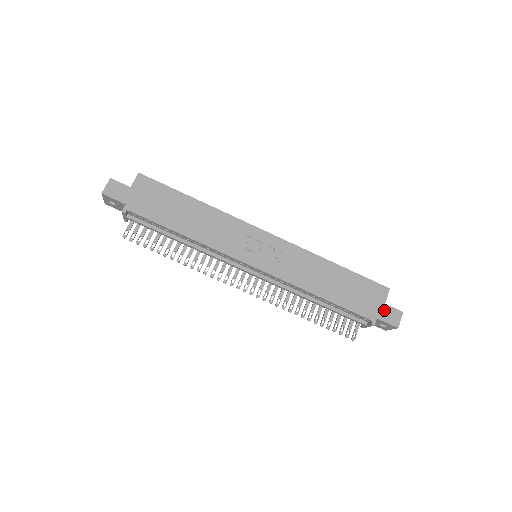
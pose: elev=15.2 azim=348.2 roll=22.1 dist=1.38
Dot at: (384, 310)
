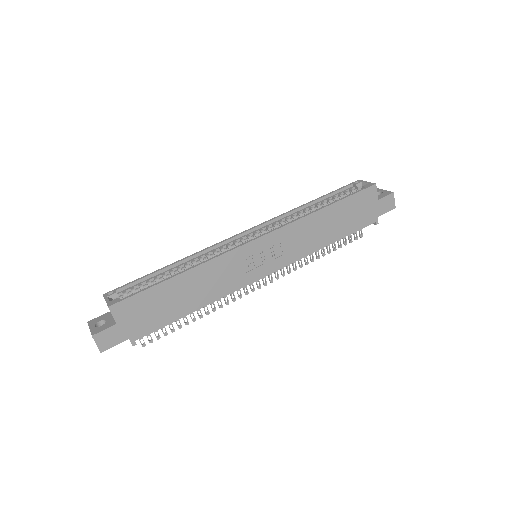
Dot at: (380, 205)
